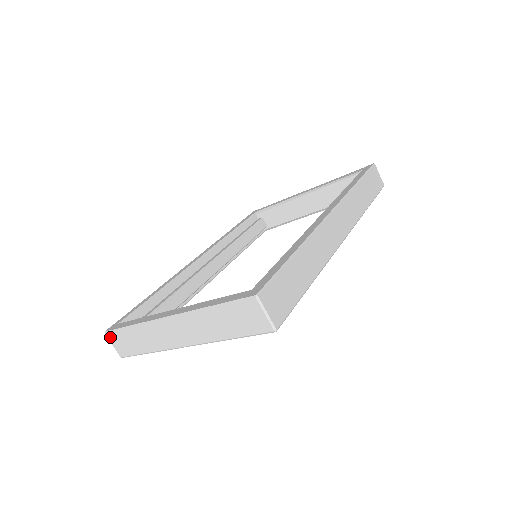
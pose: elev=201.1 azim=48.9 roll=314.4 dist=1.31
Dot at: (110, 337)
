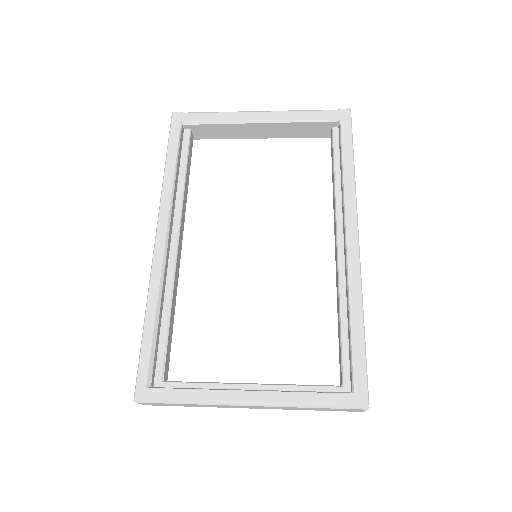
Dot at: (141, 403)
